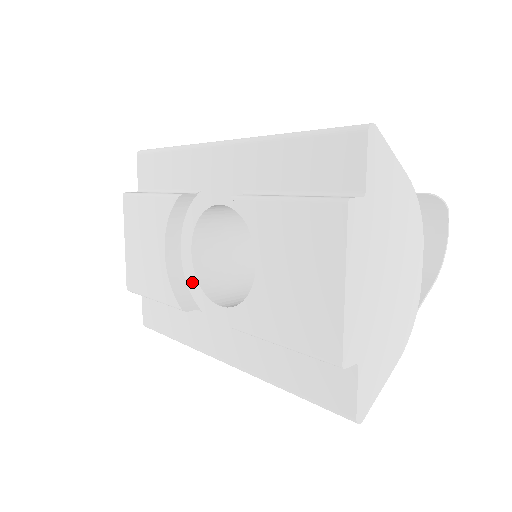
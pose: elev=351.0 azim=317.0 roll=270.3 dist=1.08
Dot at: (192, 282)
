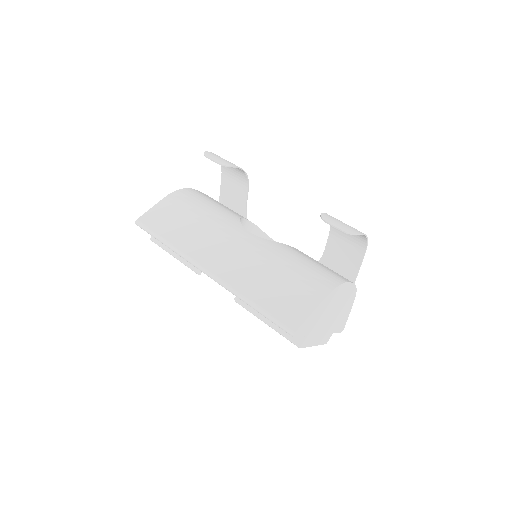
Dot at: occluded
